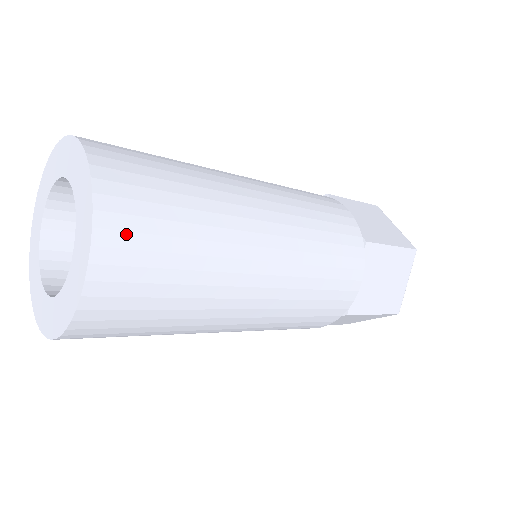
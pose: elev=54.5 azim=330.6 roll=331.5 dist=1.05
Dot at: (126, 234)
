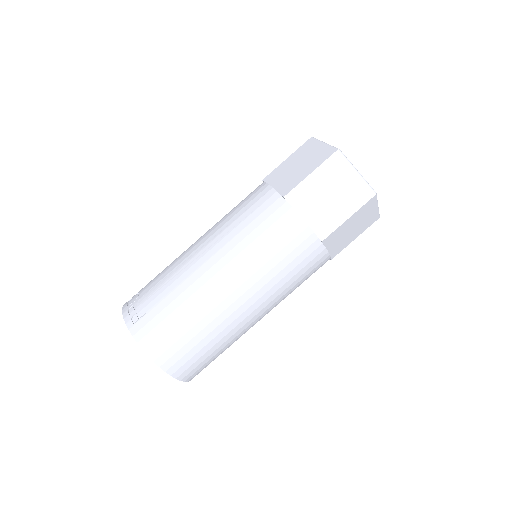
Dot at: (188, 369)
